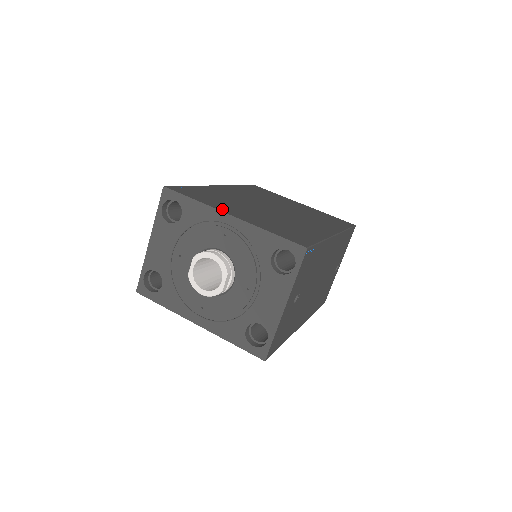
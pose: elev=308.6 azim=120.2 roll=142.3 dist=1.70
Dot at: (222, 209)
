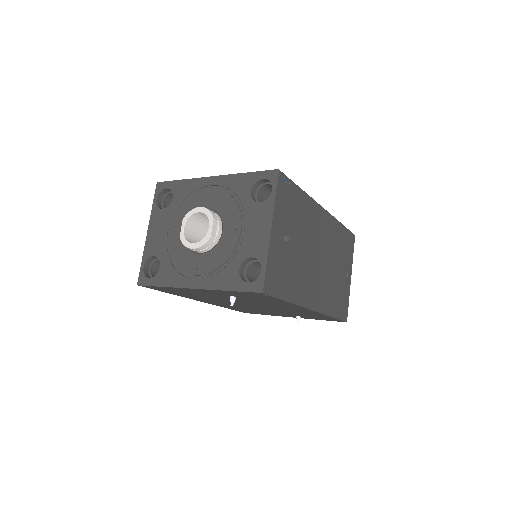
Dot at: occluded
